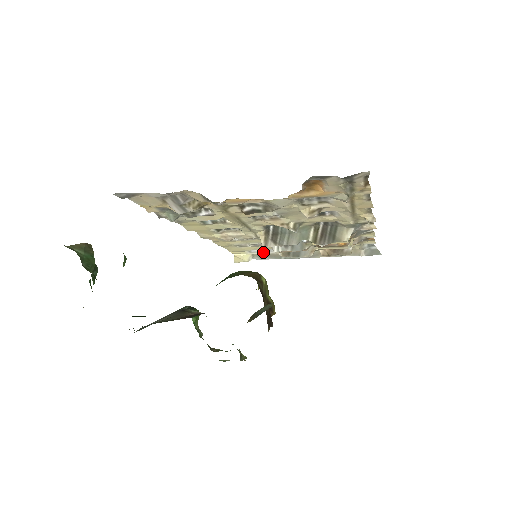
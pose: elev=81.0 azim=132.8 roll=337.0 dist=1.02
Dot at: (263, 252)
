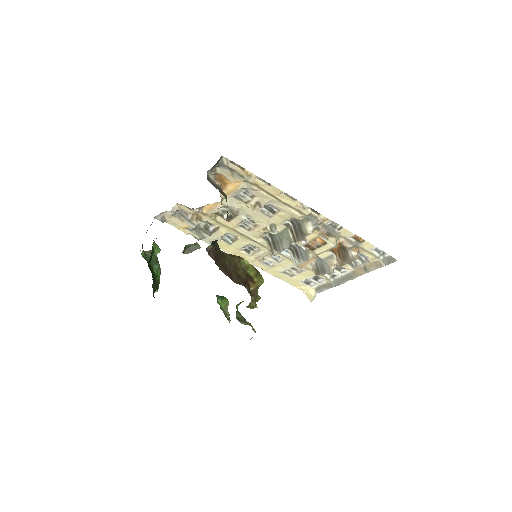
Dot at: (318, 284)
